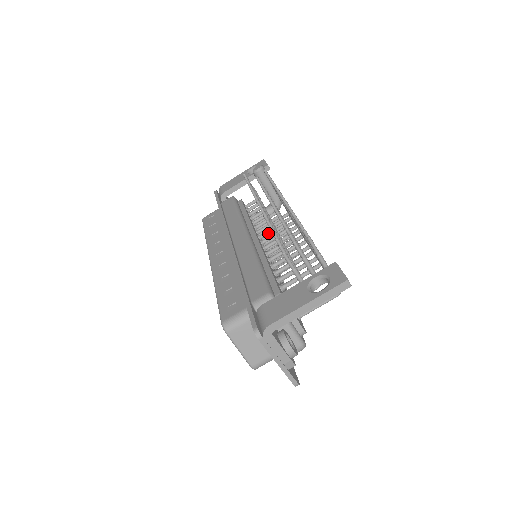
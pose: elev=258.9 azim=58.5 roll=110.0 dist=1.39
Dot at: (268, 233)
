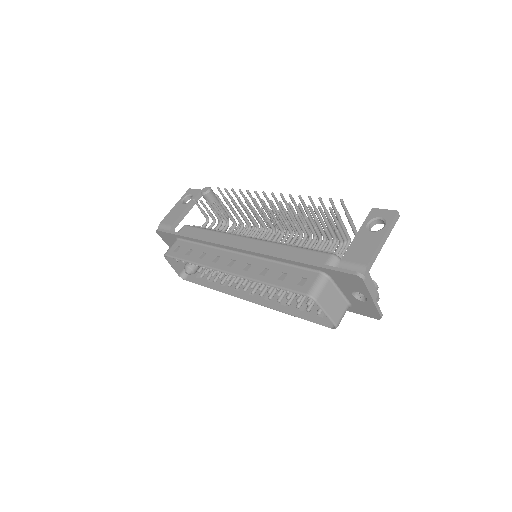
Dot at: (256, 234)
